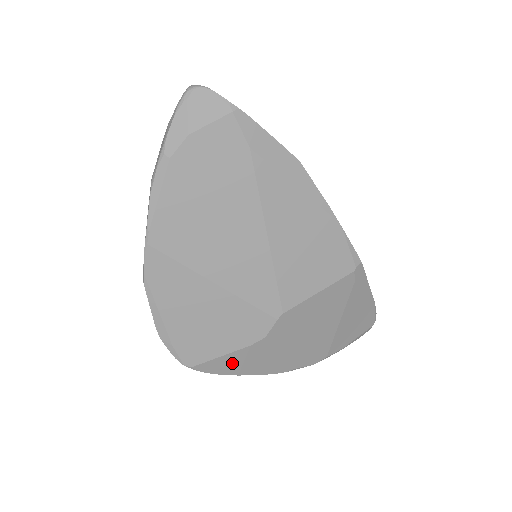
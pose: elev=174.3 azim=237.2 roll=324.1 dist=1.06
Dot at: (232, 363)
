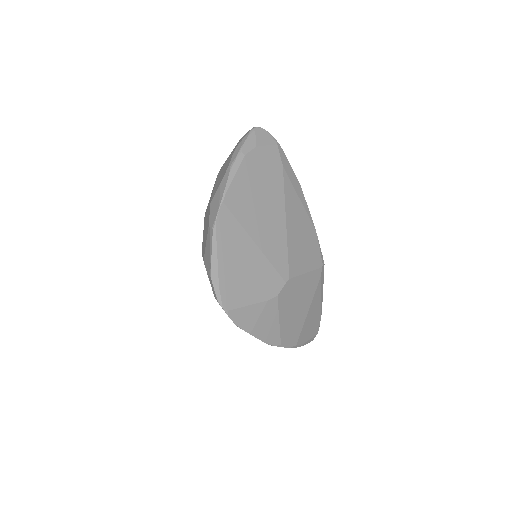
Dot at: (251, 317)
